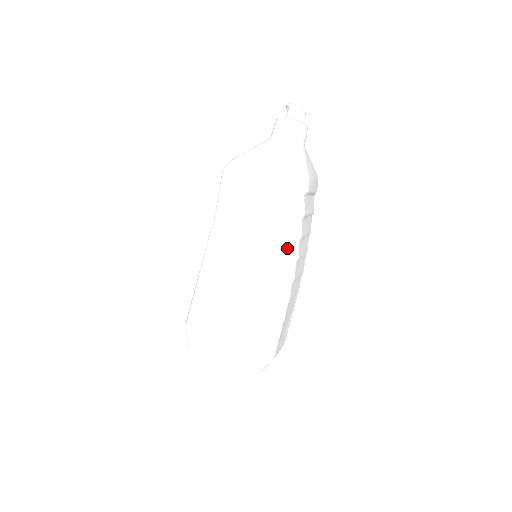
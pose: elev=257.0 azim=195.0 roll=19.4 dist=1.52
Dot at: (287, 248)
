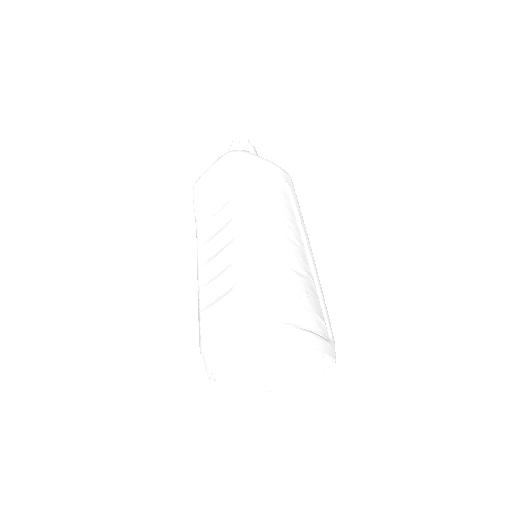
Dot at: (305, 229)
